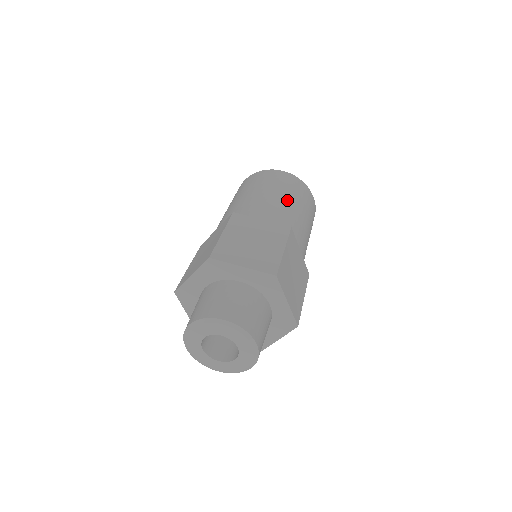
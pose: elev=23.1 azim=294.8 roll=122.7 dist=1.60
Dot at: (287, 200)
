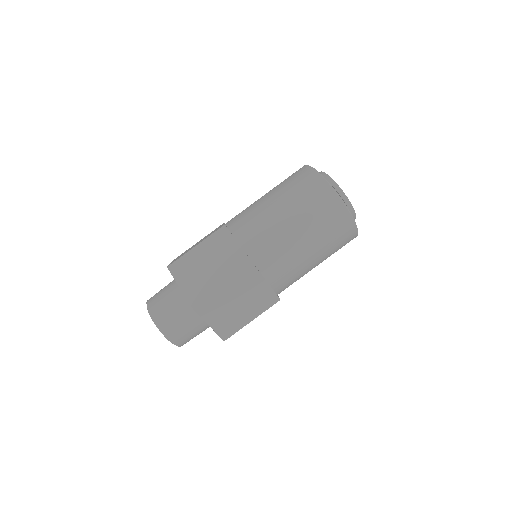
Dot at: (291, 227)
